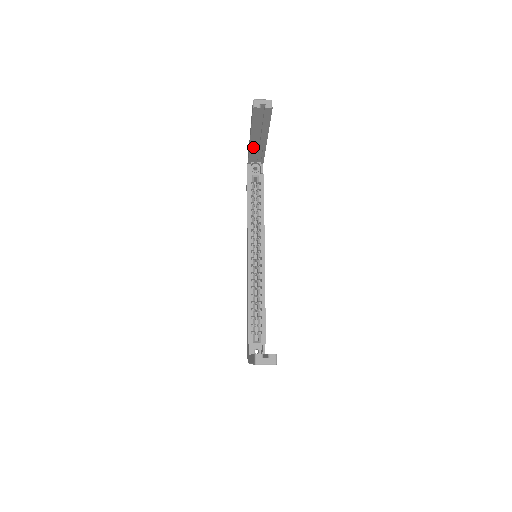
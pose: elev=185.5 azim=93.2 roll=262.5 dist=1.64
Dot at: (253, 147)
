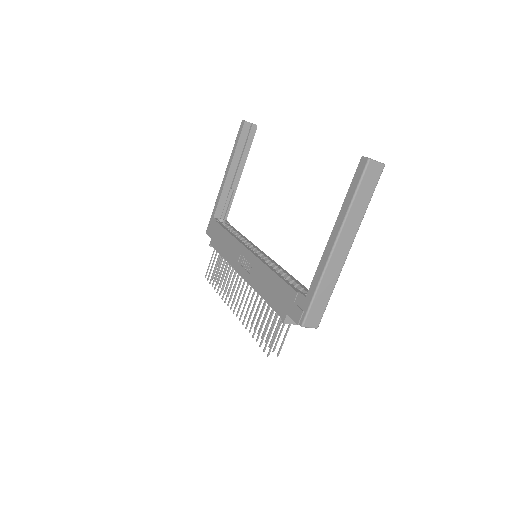
Dot at: (227, 185)
